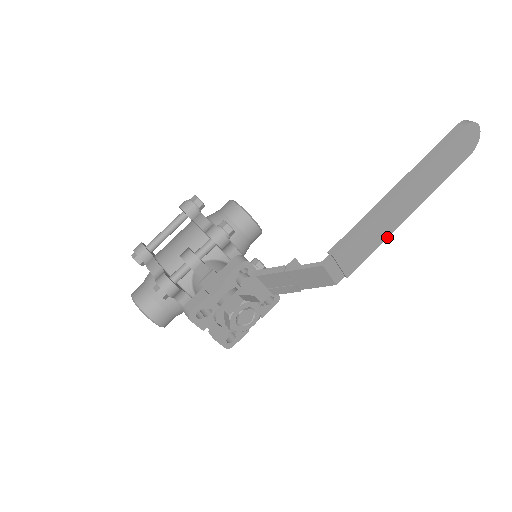
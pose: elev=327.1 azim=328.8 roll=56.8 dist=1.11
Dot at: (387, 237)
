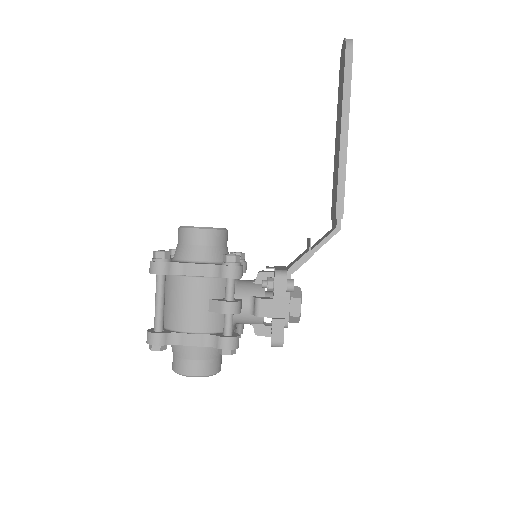
Dot at: occluded
